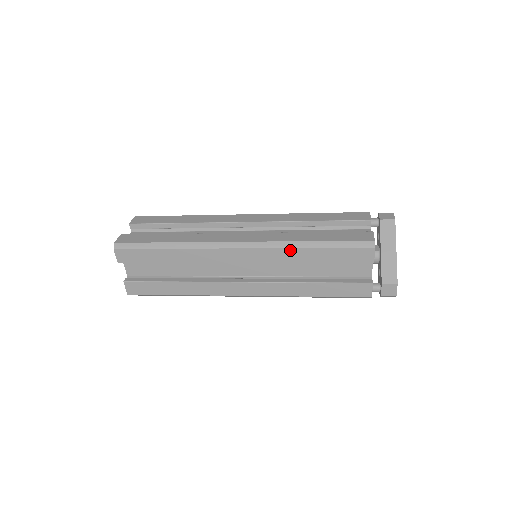
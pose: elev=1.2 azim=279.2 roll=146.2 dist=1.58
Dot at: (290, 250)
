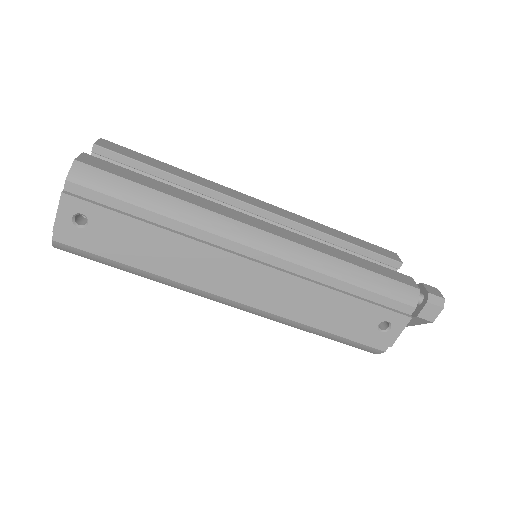
Dot at: (316, 223)
